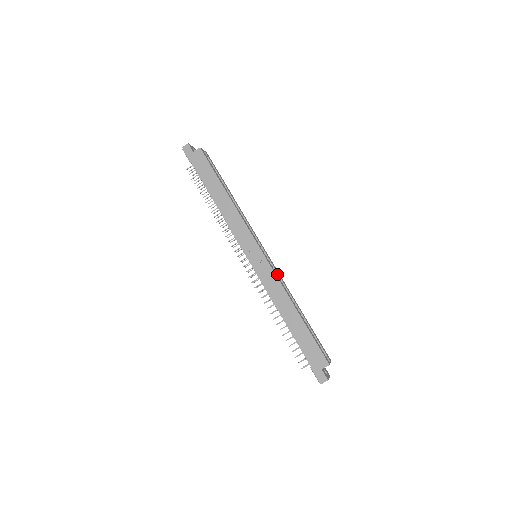
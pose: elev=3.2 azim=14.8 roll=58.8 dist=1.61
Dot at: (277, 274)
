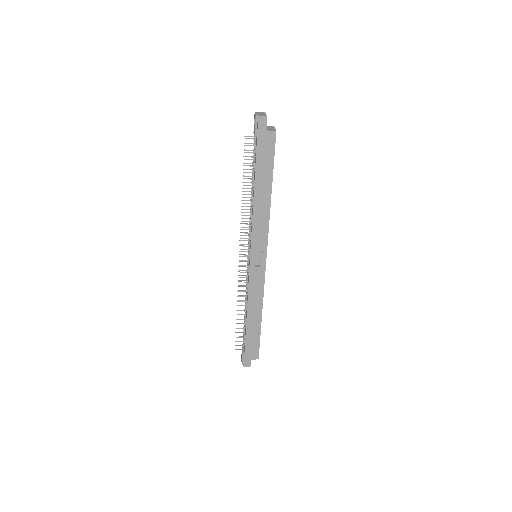
Dot at: occluded
